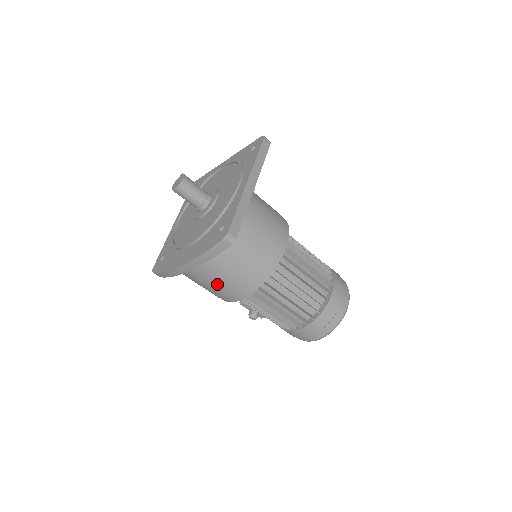
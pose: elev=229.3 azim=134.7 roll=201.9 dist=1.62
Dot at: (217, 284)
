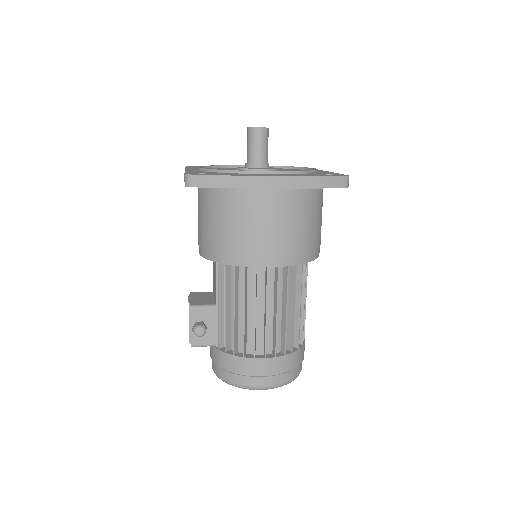
Dot at: (278, 228)
